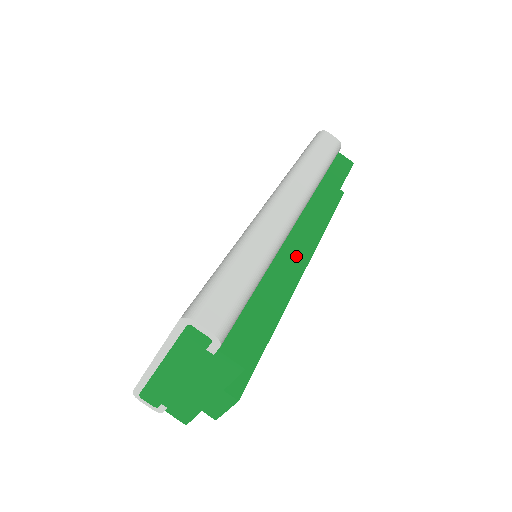
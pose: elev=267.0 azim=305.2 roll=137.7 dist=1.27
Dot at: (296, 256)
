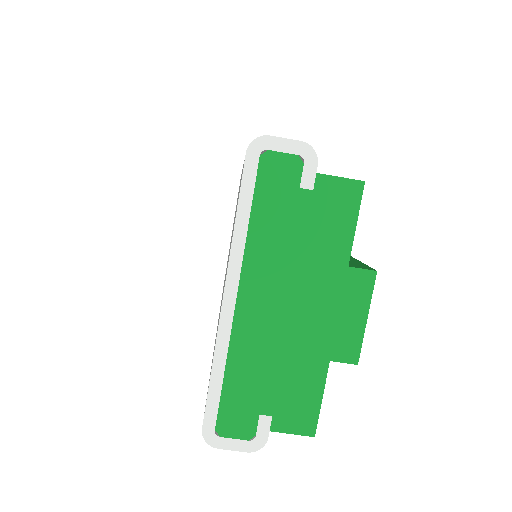
Dot at: occluded
